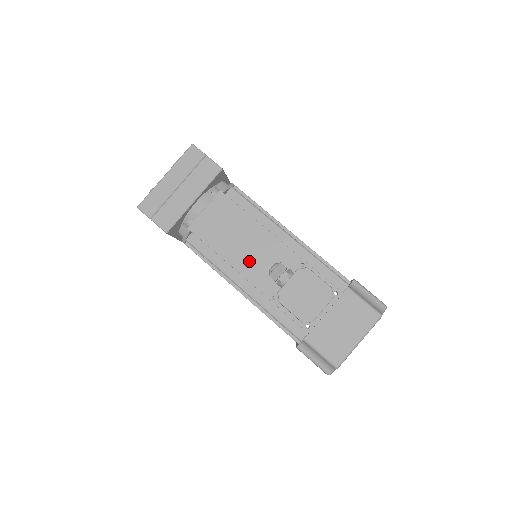
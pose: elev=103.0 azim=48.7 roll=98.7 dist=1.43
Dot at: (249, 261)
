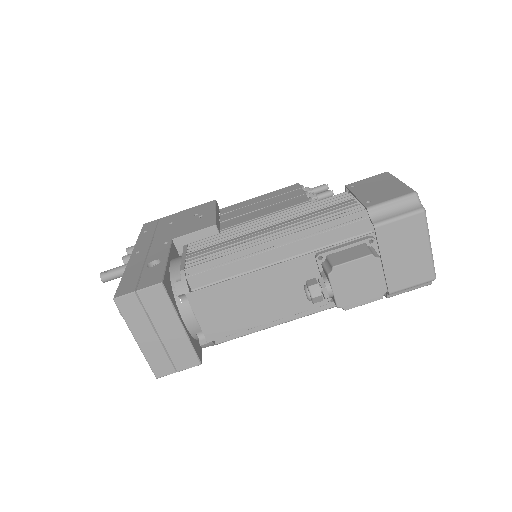
Dot at: (279, 303)
